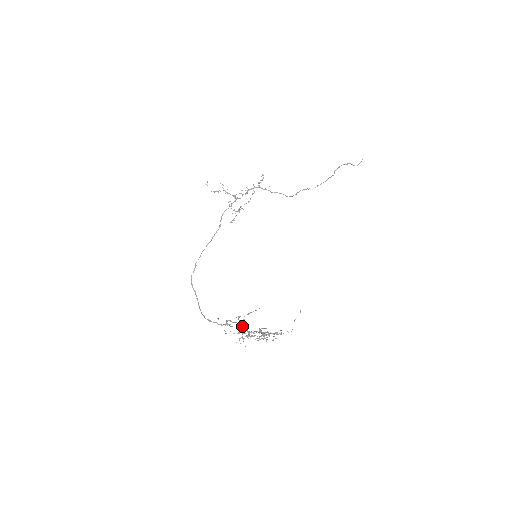
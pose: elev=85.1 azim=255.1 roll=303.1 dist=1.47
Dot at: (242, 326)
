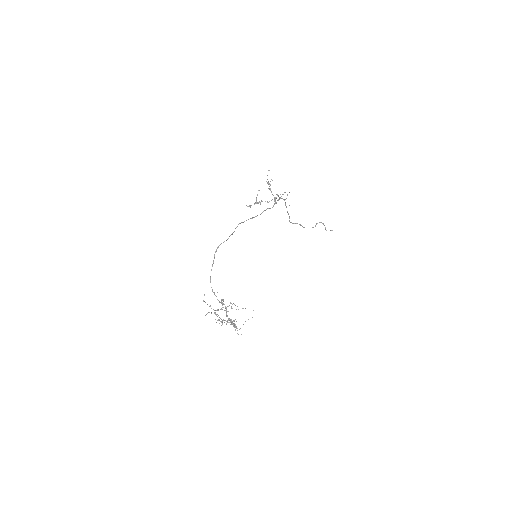
Dot at: (226, 309)
